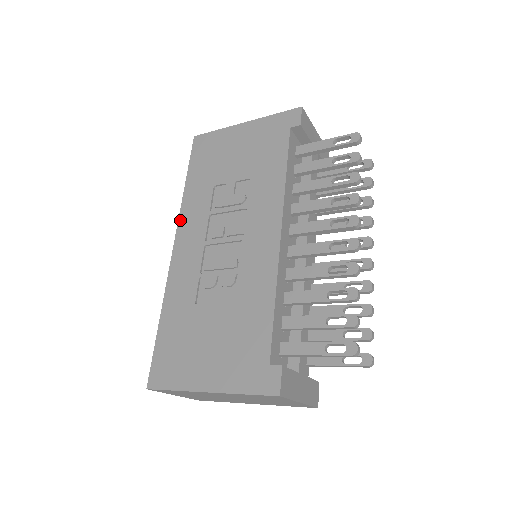
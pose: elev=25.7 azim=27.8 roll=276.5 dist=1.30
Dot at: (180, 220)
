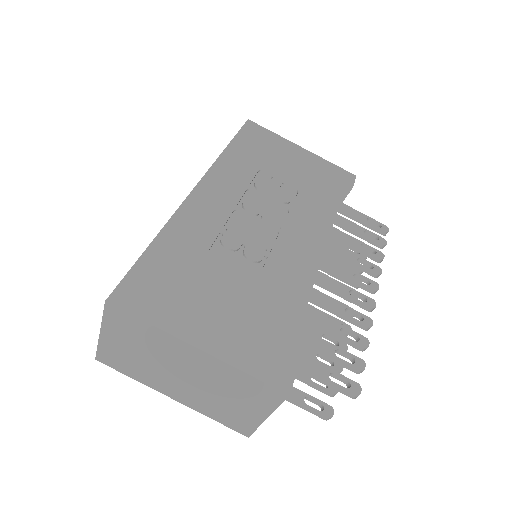
Dot at: (212, 170)
